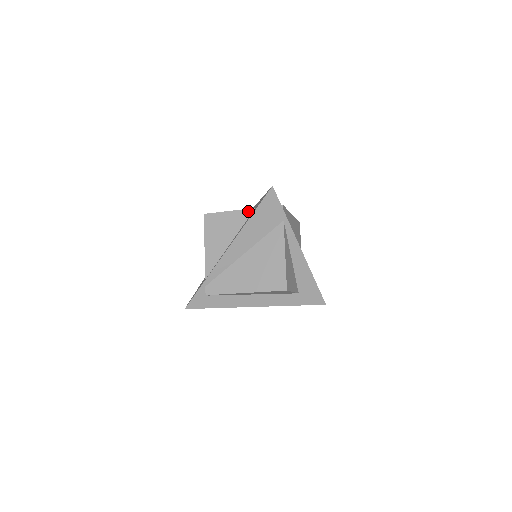
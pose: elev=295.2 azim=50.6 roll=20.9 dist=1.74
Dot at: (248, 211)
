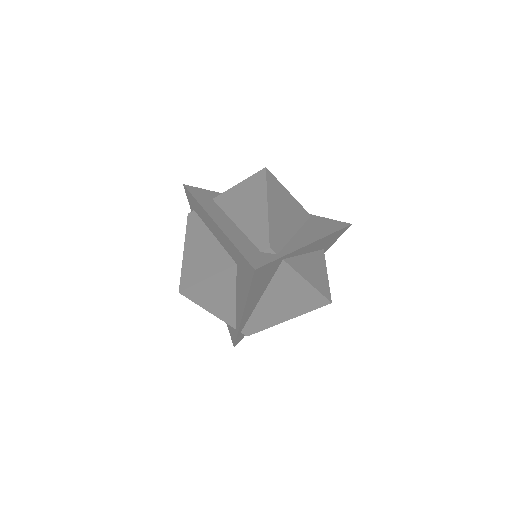
Dot at: (230, 270)
